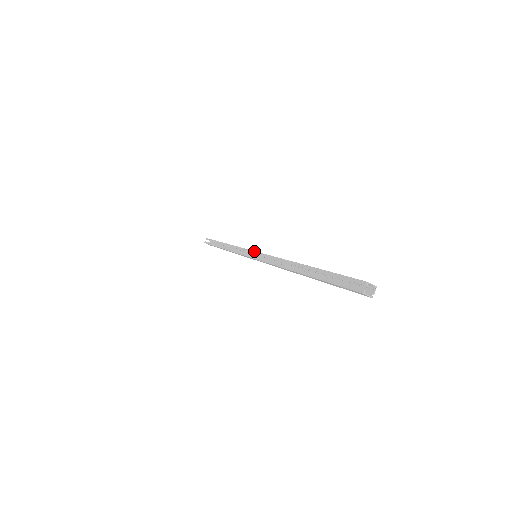
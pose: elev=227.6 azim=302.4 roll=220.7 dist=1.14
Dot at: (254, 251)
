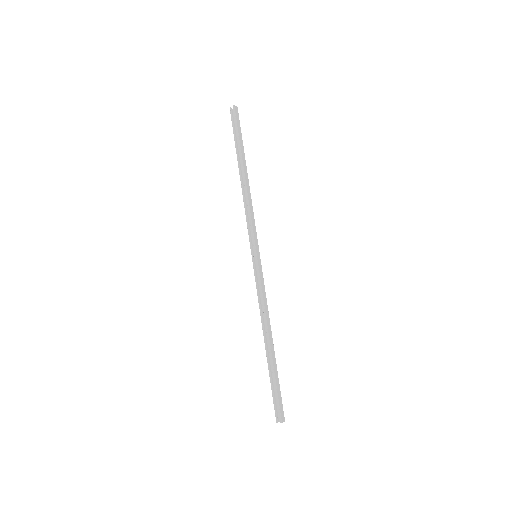
Dot at: (256, 256)
